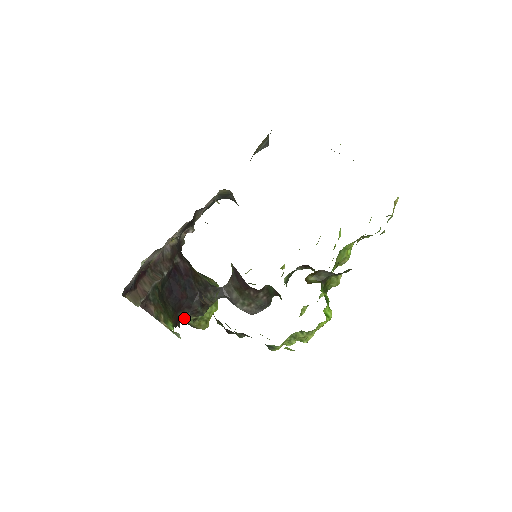
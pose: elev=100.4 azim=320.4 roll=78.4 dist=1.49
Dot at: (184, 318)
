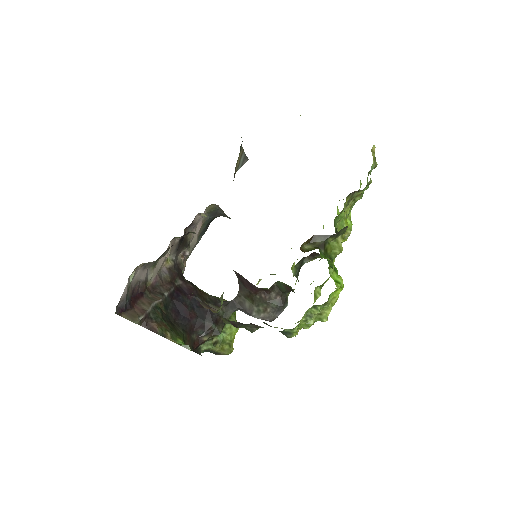
Dot at: (200, 341)
